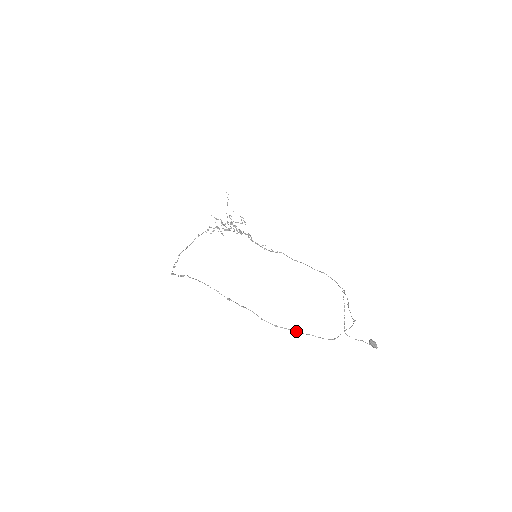
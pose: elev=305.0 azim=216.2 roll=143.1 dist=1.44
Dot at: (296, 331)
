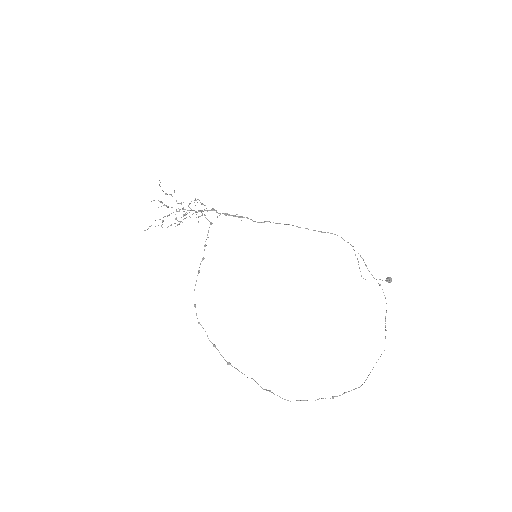
Dot at: occluded
